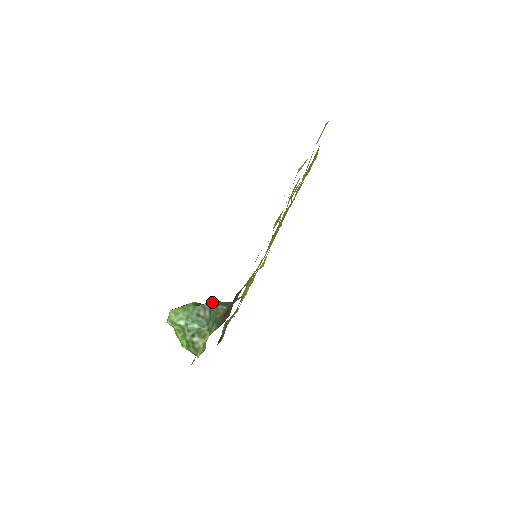
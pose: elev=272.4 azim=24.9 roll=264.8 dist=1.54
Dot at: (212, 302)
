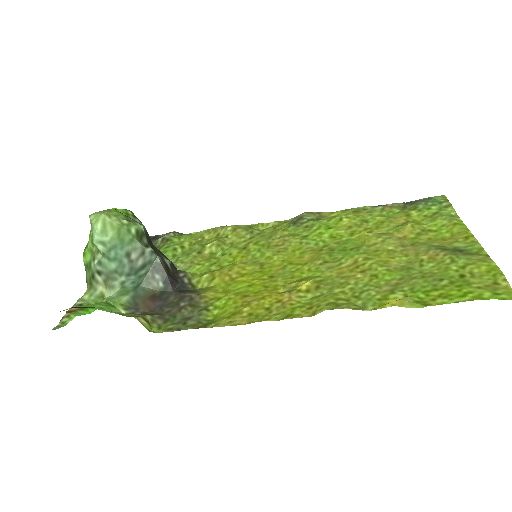
Dot at: (156, 259)
